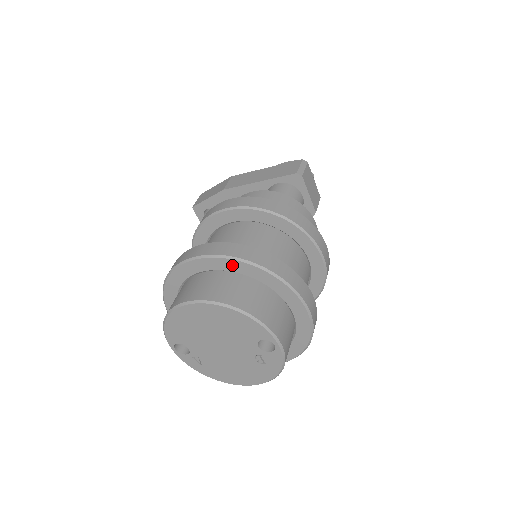
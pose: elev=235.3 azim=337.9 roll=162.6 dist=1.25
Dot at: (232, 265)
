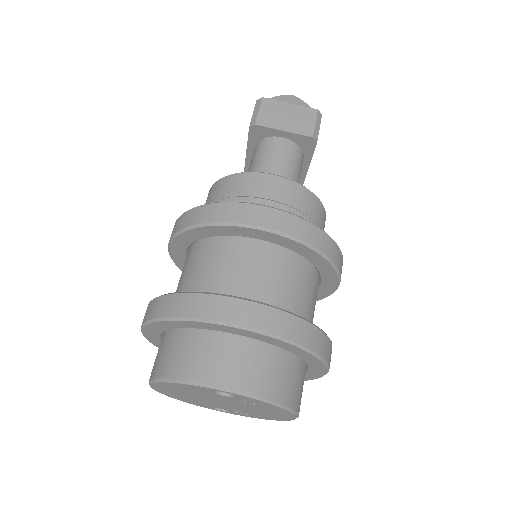
Dot at: (154, 329)
